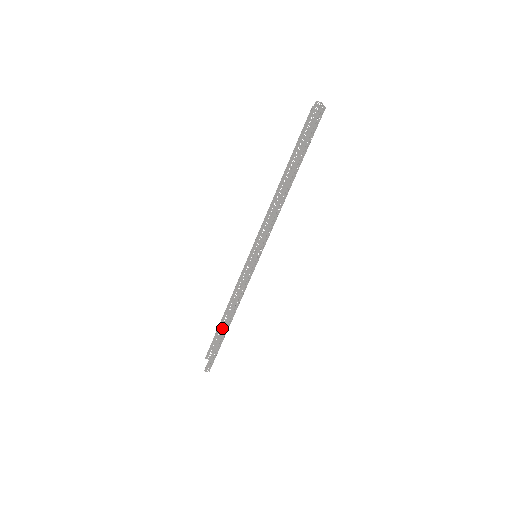
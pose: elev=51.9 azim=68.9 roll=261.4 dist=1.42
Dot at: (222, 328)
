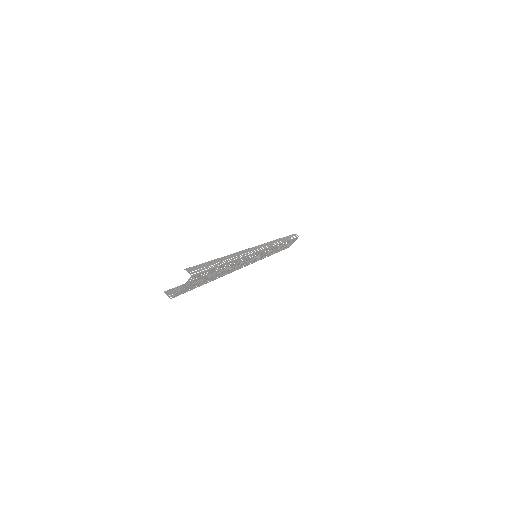
Dot at: (224, 256)
